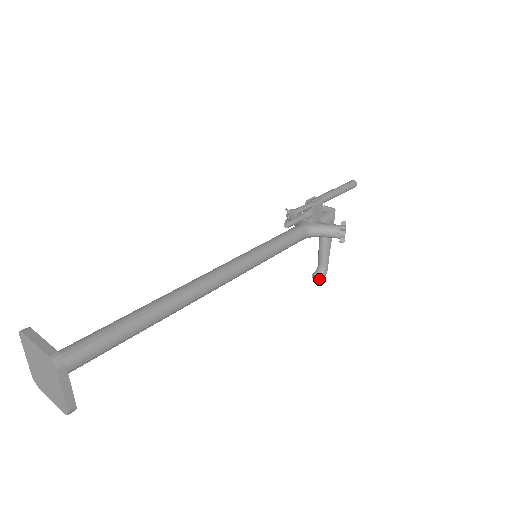
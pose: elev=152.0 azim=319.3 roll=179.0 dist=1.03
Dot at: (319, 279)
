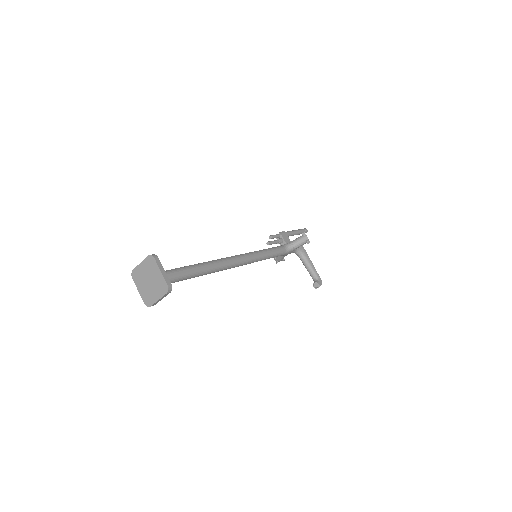
Dot at: (318, 285)
